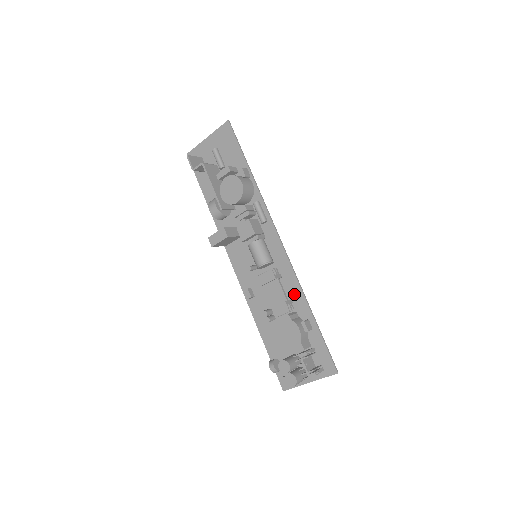
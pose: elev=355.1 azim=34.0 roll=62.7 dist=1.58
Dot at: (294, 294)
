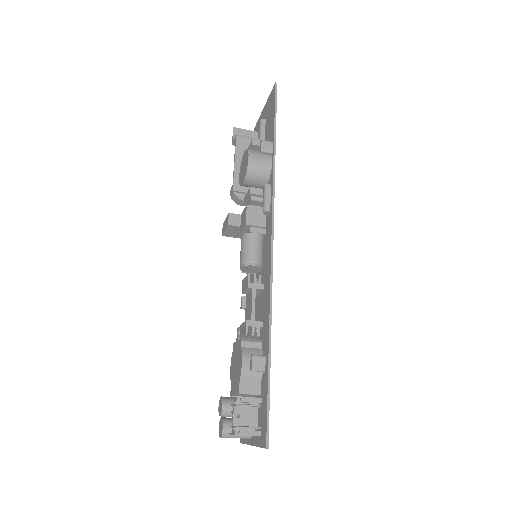
Dot at: (265, 315)
